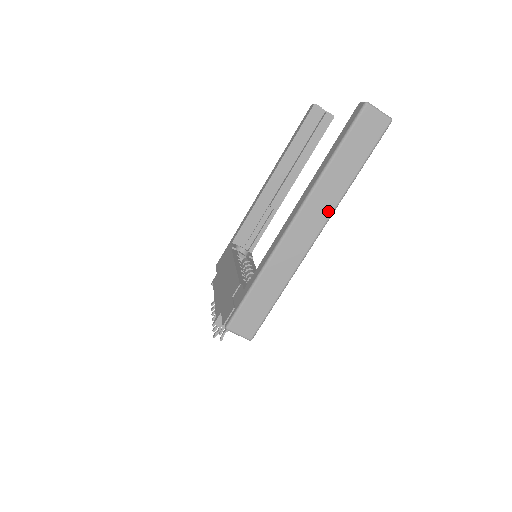
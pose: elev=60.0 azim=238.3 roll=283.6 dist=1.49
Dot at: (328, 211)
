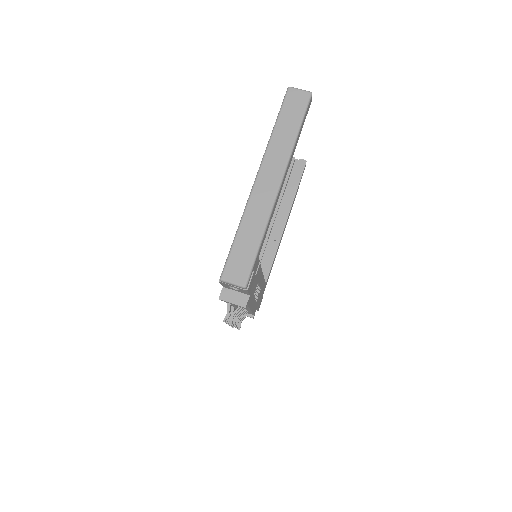
Dot at: (283, 163)
